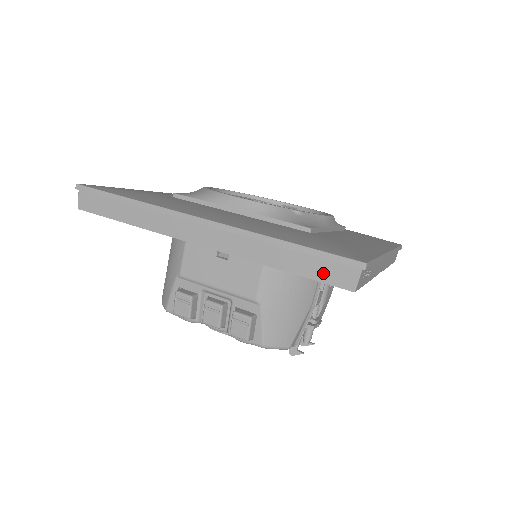
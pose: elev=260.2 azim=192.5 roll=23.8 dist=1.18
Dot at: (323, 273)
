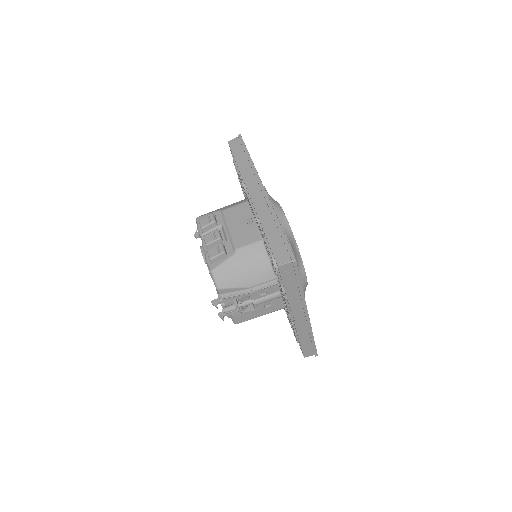
Dot at: (277, 249)
